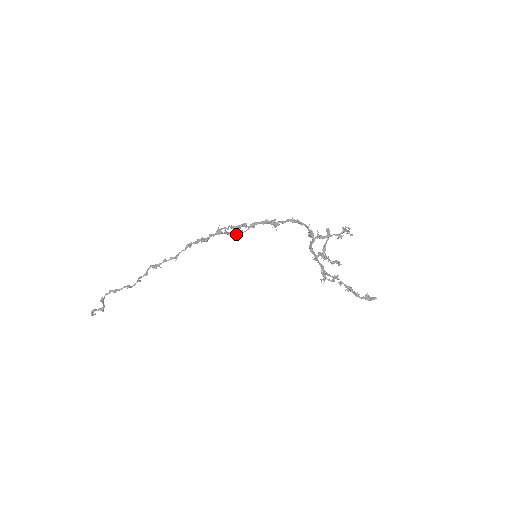
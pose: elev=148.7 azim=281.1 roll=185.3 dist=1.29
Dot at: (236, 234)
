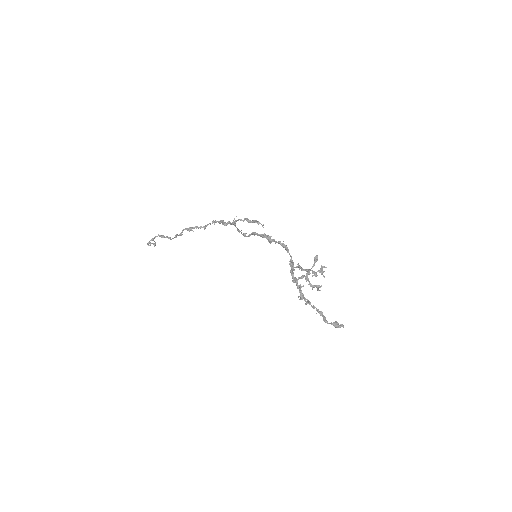
Dot at: (242, 234)
